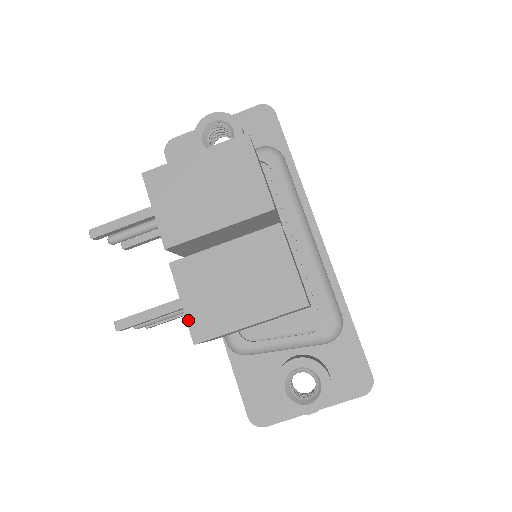
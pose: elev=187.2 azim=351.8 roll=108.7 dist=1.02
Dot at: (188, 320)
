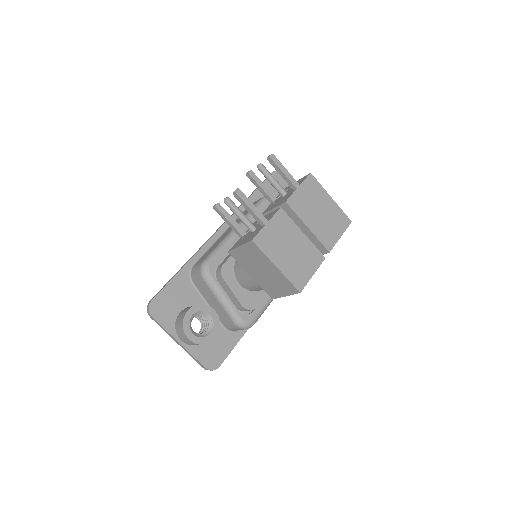
Dot at: (262, 231)
